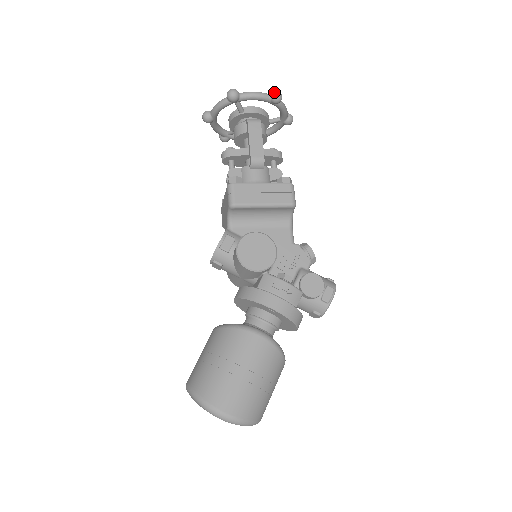
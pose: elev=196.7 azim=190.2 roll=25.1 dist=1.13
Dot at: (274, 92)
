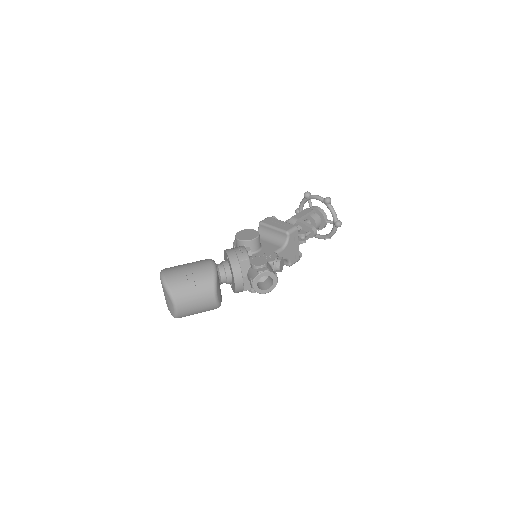
Dot at: (327, 197)
